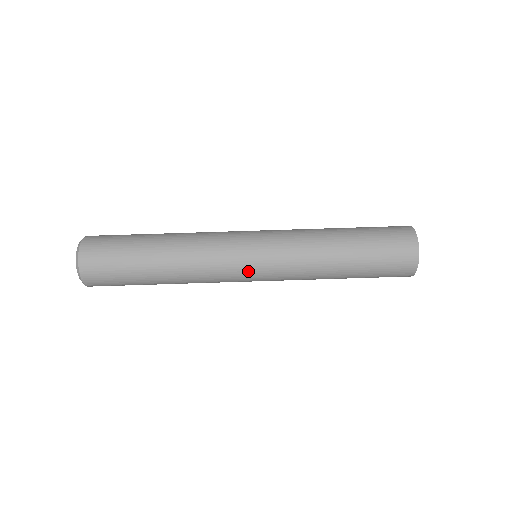
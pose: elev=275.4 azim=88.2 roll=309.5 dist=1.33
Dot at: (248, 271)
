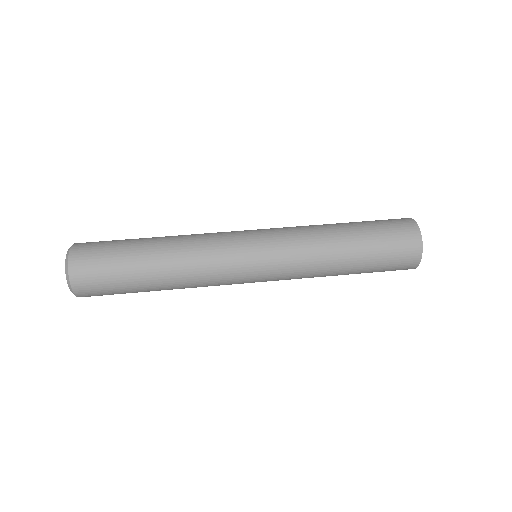
Dot at: (249, 253)
